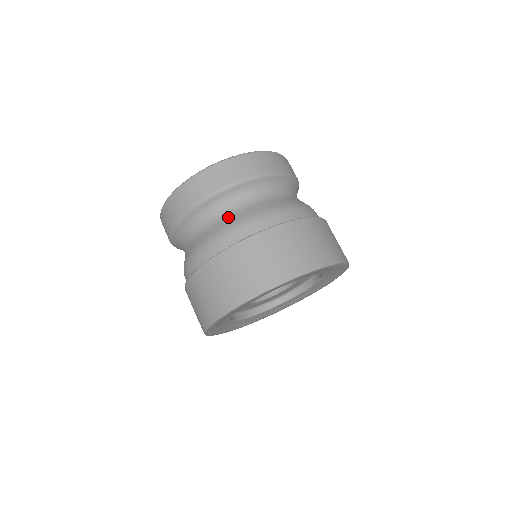
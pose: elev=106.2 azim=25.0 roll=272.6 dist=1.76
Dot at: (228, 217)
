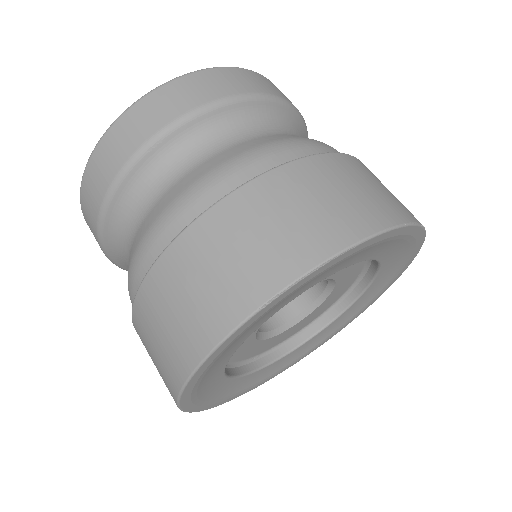
Dot at: (247, 141)
